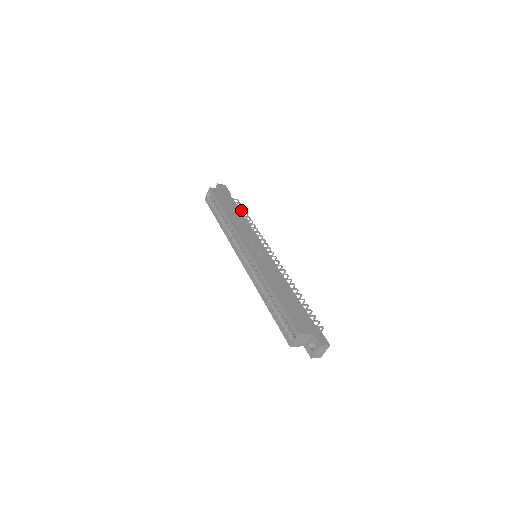
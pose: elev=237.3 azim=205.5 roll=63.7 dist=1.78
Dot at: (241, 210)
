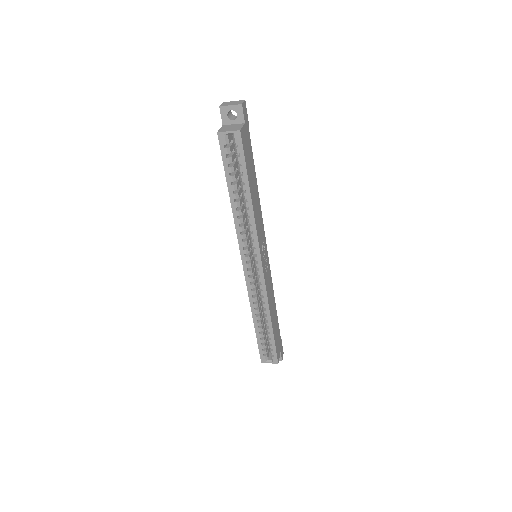
Dot at: occluded
